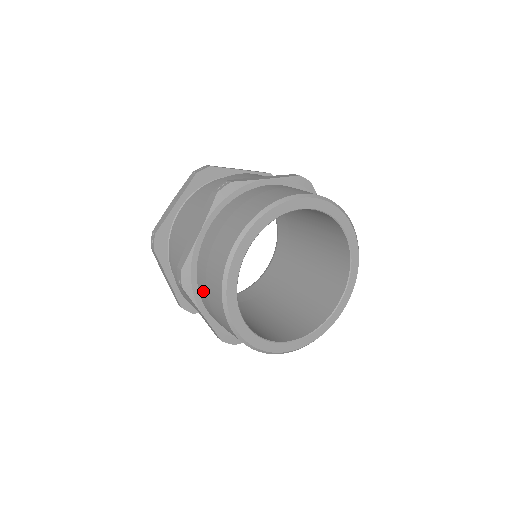
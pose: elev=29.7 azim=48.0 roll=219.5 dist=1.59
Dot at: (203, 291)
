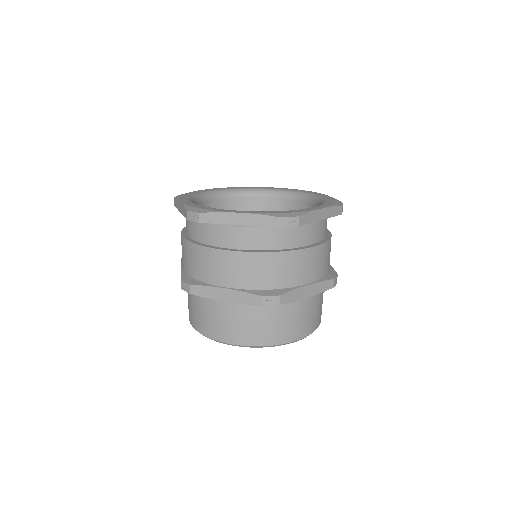
Dot at: occluded
